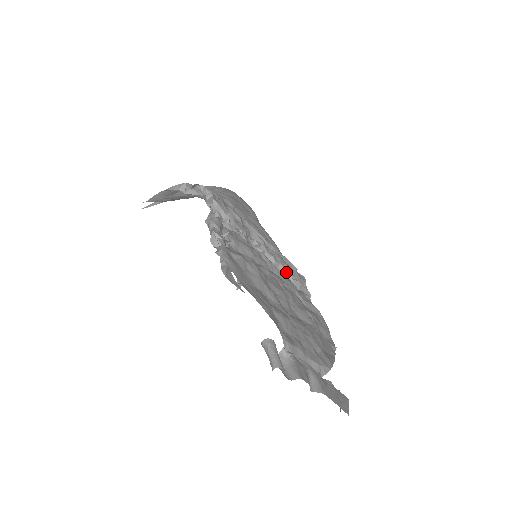
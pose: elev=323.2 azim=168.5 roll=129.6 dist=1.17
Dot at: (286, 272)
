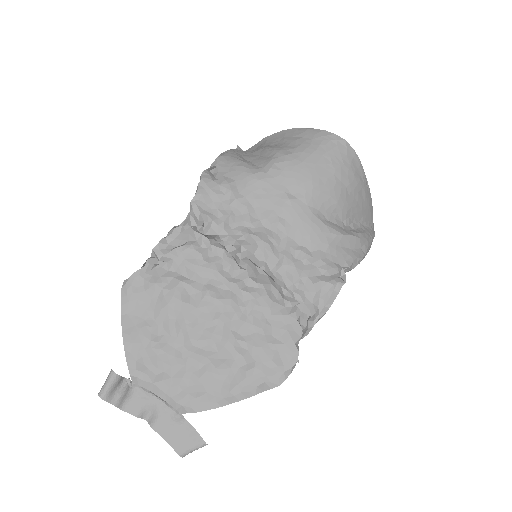
Dot at: (278, 285)
